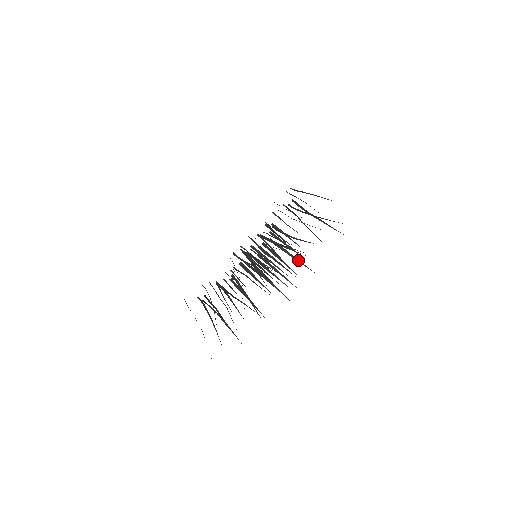
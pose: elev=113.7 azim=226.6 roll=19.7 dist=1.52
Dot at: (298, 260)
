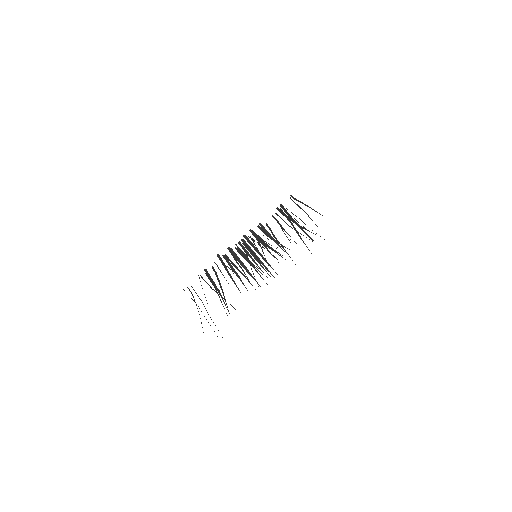
Dot at: (266, 260)
